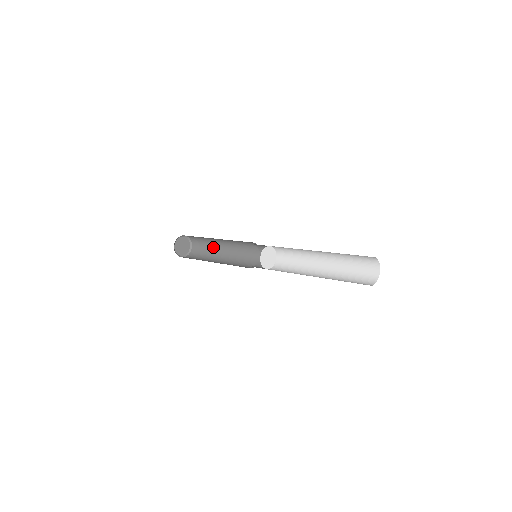
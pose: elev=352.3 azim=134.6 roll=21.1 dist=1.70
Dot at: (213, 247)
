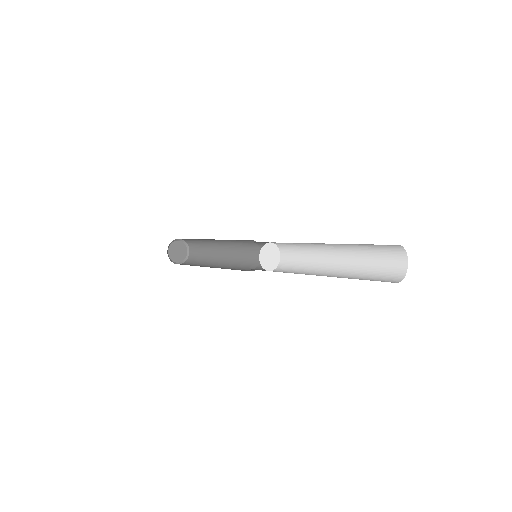
Dot at: (209, 260)
